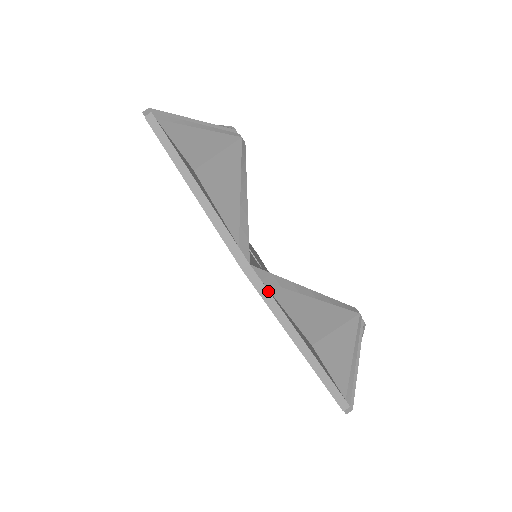
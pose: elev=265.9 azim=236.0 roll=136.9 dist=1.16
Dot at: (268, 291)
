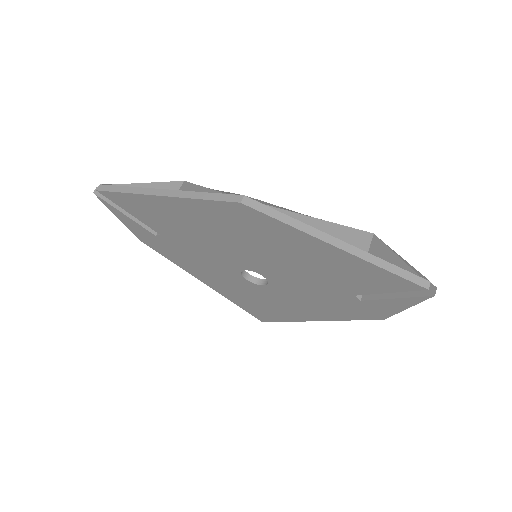
Dot at: (275, 210)
